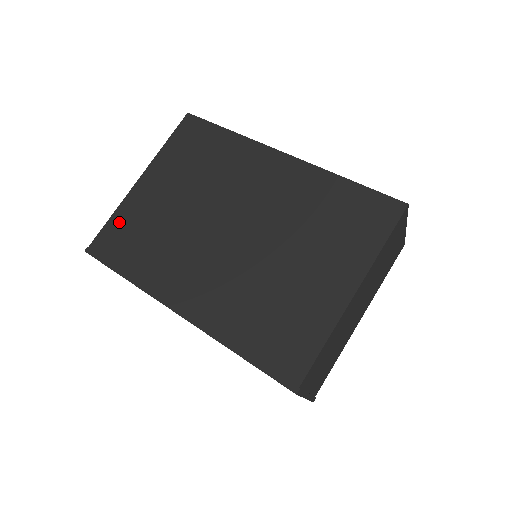
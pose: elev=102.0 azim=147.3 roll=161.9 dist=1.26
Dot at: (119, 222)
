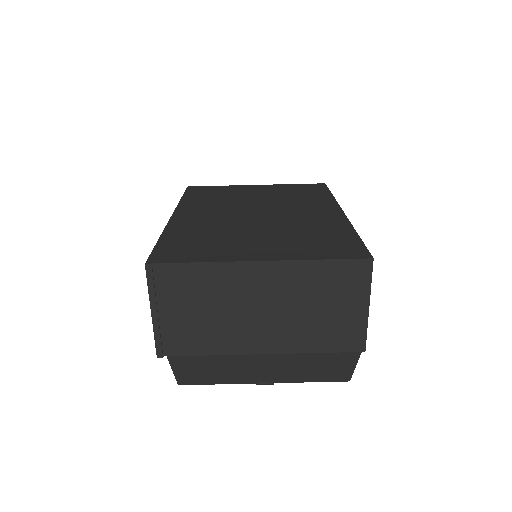
Dot at: (220, 188)
